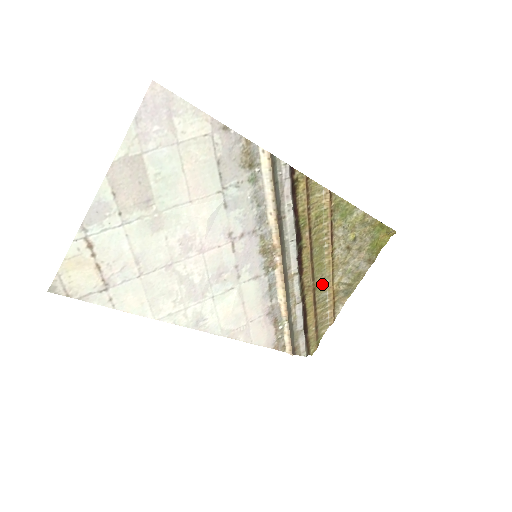
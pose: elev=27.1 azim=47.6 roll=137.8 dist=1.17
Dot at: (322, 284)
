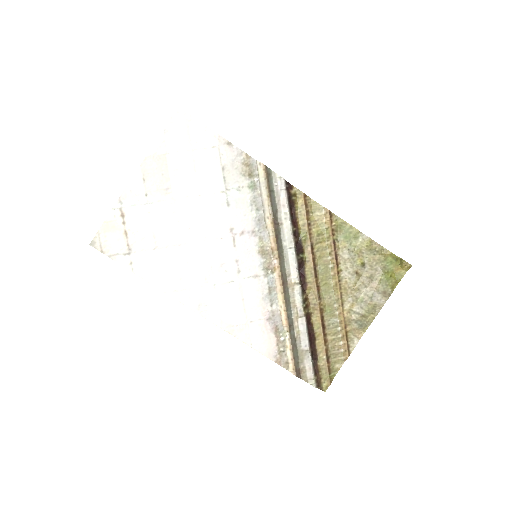
Dot at: (331, 307)
